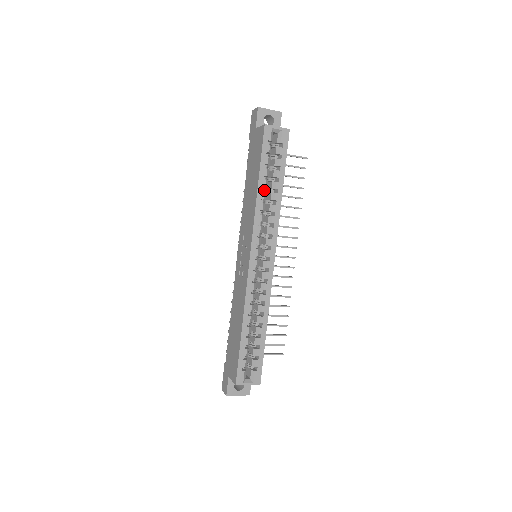
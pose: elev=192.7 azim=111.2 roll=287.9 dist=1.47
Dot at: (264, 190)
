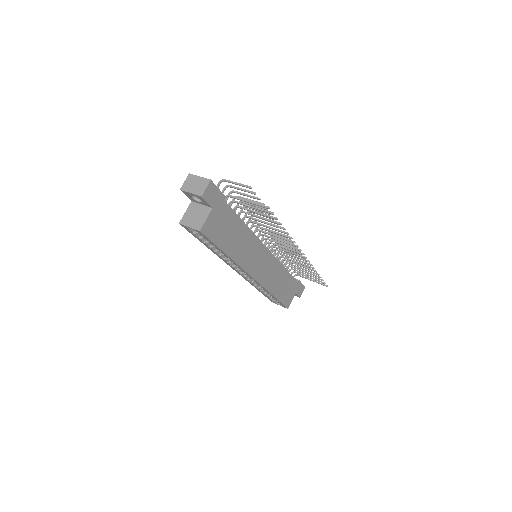
Dot at: occluded
